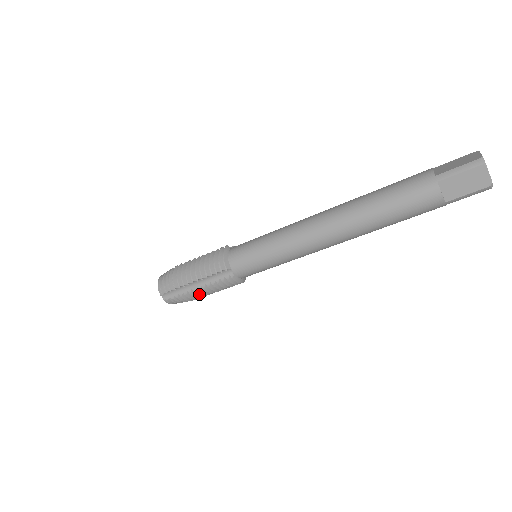
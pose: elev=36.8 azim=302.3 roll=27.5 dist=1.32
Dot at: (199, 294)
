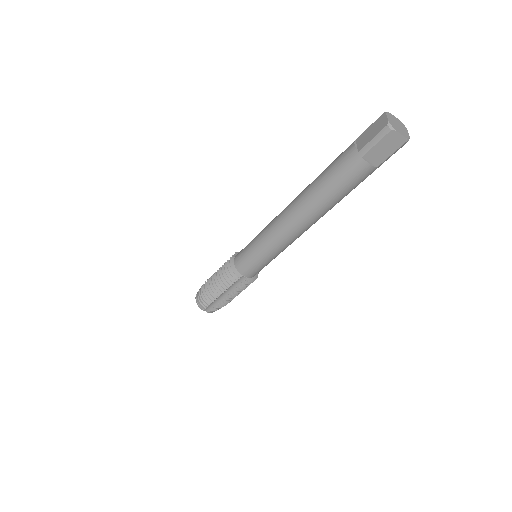
Dot at: (230, 299)
